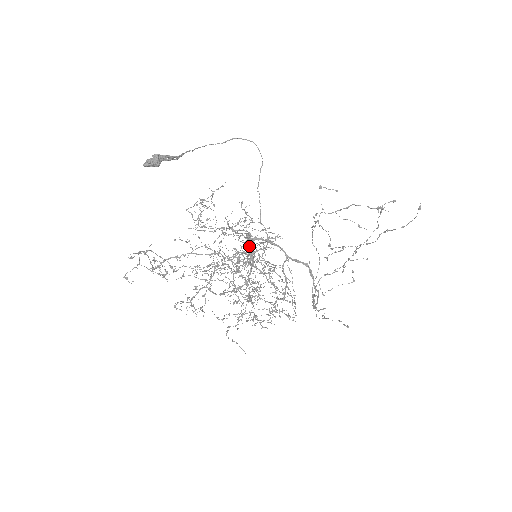
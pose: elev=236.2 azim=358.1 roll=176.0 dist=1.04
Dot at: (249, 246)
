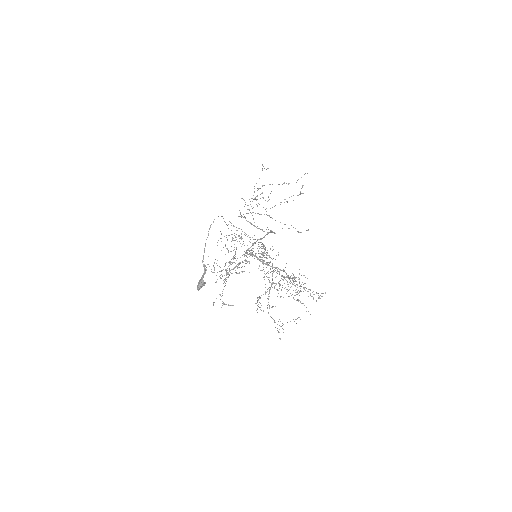
Dot at: occluded
